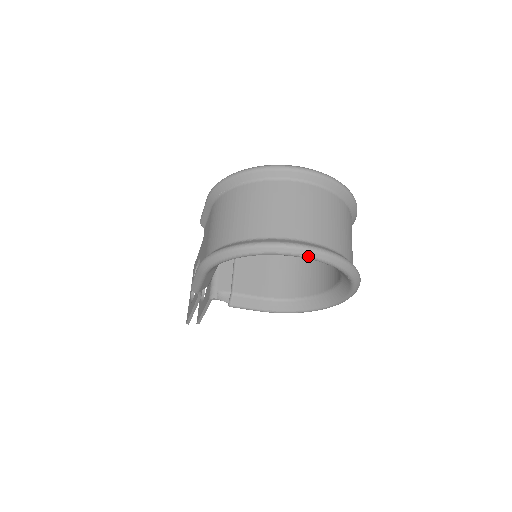
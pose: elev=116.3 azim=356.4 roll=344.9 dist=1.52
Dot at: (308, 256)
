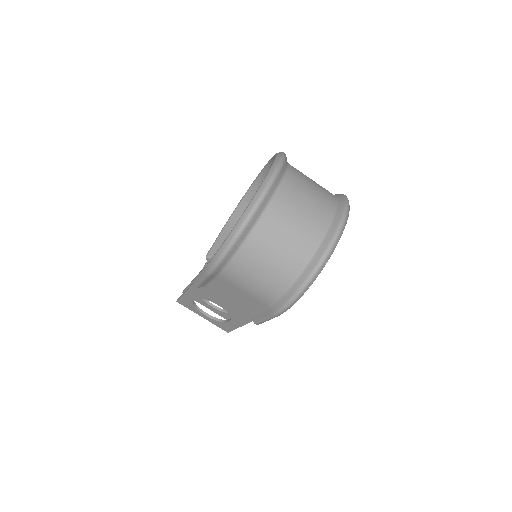
Dot at: occluded
